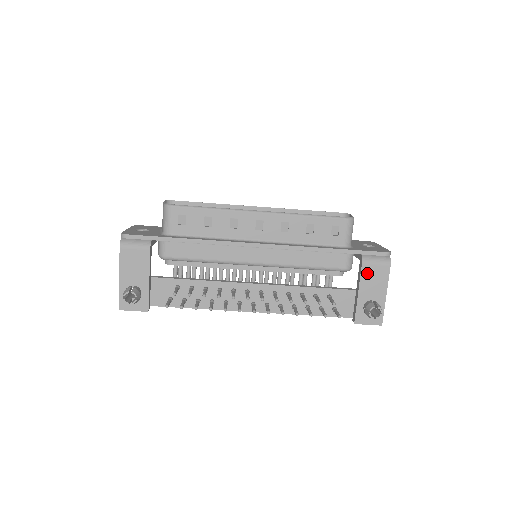
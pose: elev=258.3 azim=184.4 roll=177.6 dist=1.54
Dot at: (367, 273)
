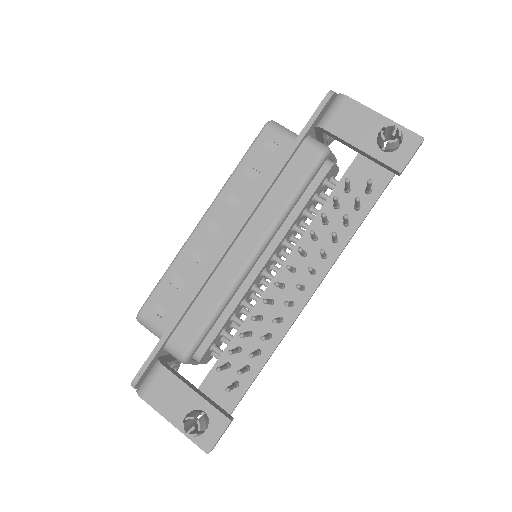
Dot at: (340, 128)
